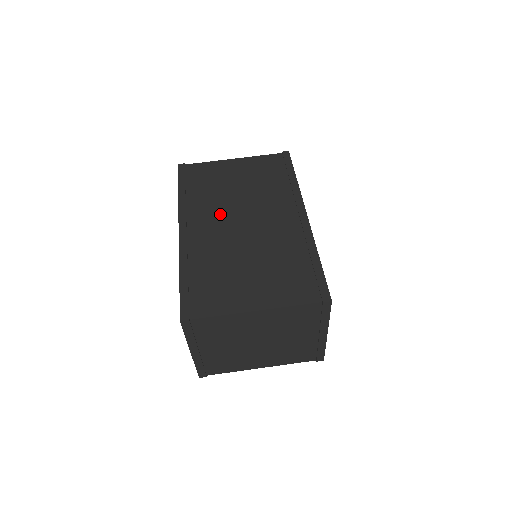
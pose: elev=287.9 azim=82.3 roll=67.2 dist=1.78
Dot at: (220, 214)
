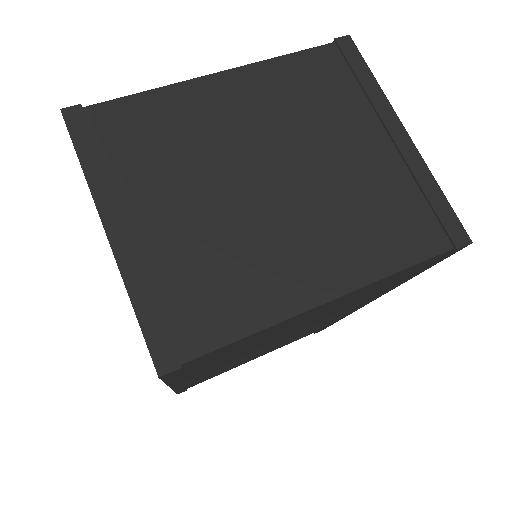
Dot at: occluded
